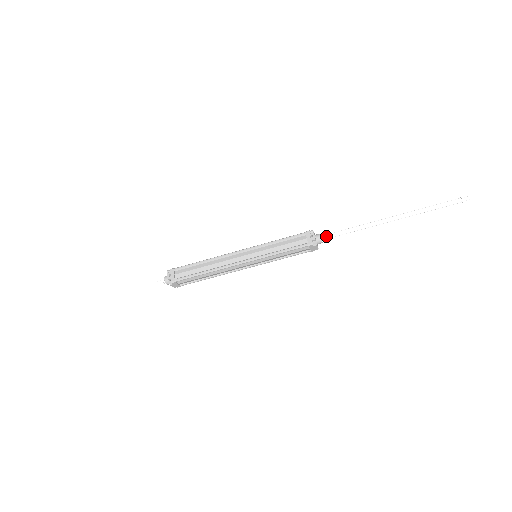
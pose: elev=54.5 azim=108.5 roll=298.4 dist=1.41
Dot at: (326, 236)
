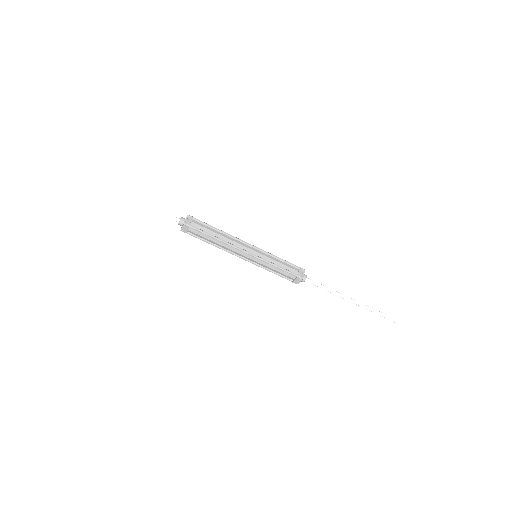
Dot at: (309, 280)
